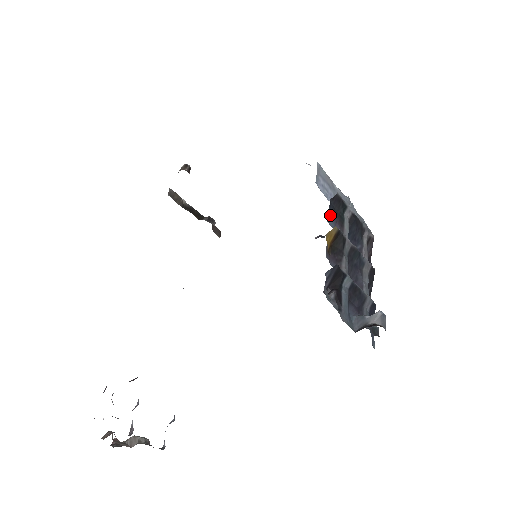
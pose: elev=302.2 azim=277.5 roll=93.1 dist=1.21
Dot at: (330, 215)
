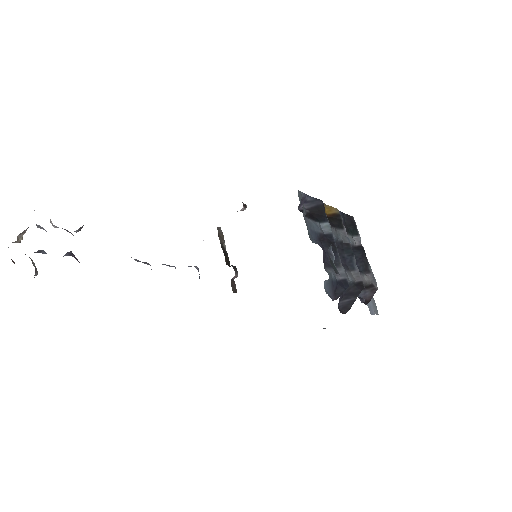
Dot at: occluded
